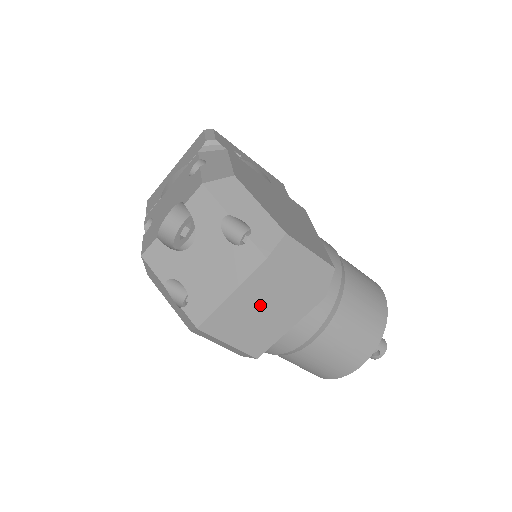
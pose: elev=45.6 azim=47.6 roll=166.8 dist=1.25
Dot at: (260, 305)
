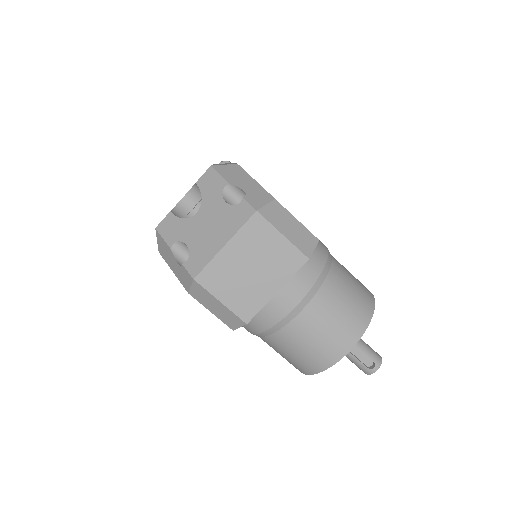
Dot at: (250, 260)
